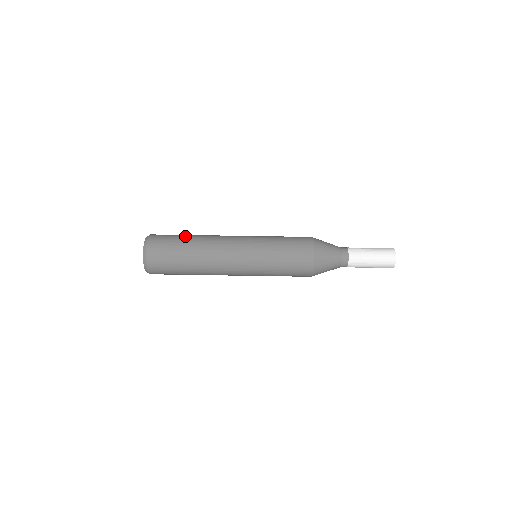
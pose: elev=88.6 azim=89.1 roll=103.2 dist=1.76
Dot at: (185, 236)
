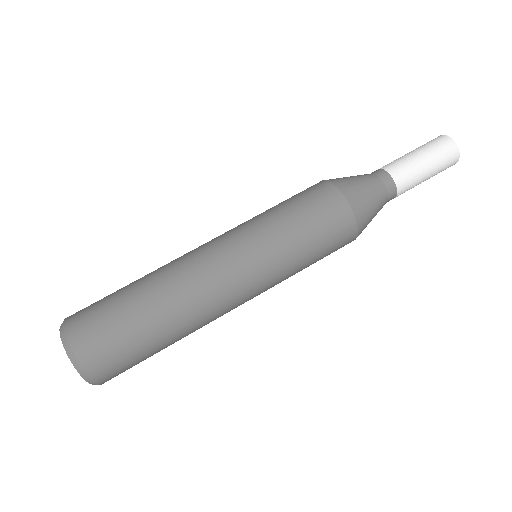
Dot at: occluded
